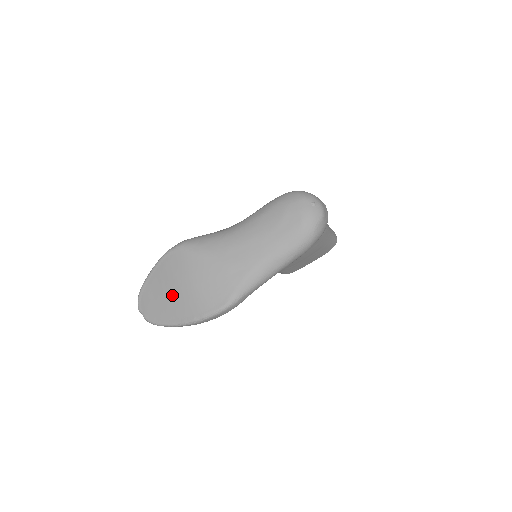
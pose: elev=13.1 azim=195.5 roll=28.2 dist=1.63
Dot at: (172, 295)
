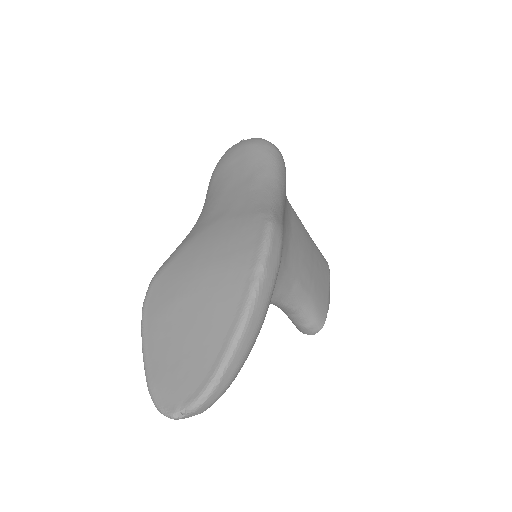
Dot at: (195, 314)
